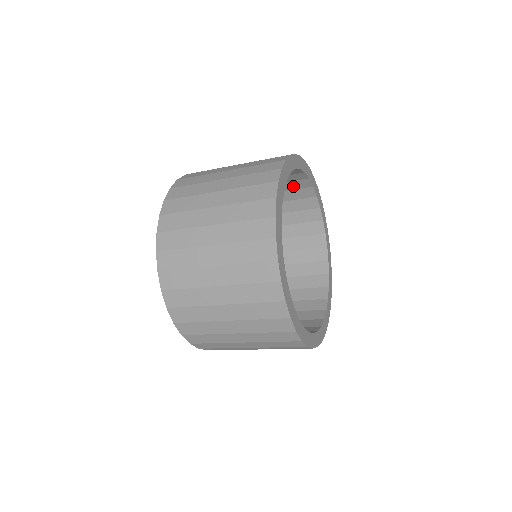
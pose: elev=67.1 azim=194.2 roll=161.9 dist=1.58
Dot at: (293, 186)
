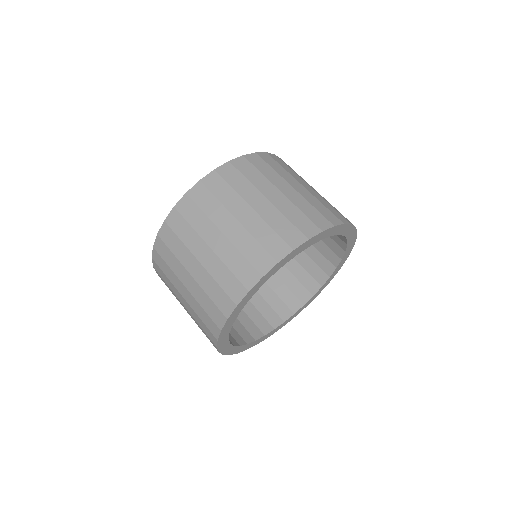
Dot at: occluded
